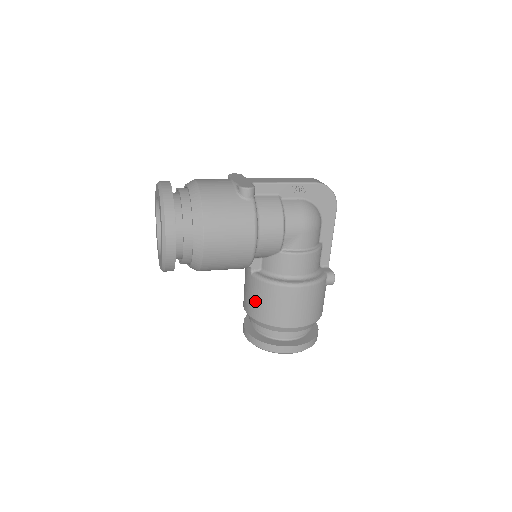
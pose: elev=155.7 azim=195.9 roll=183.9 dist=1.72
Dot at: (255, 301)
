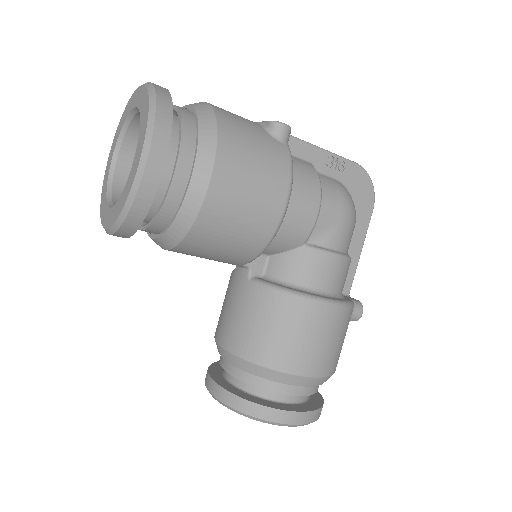
Dot at: (249, 325)
